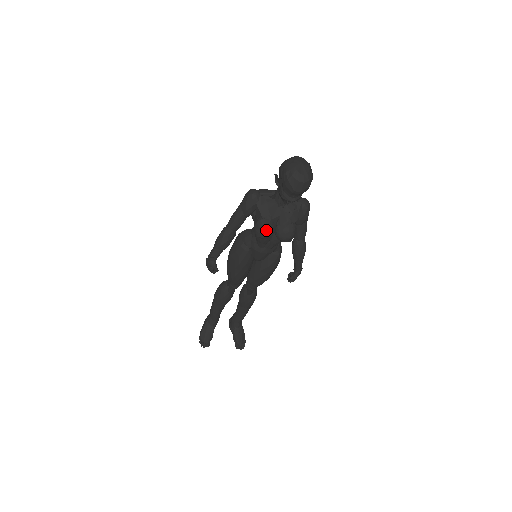
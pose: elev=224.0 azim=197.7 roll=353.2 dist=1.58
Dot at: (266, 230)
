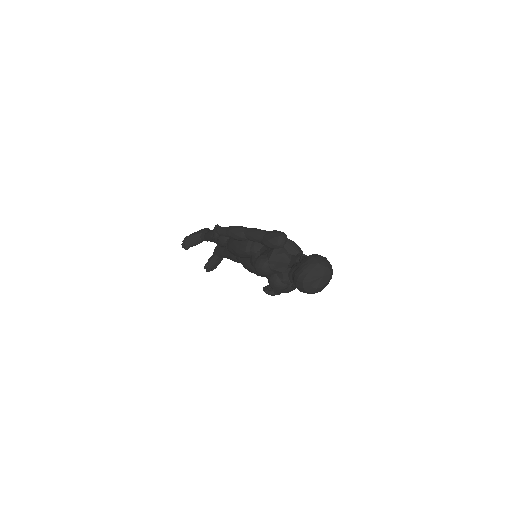
Dot at: (261, 272)
